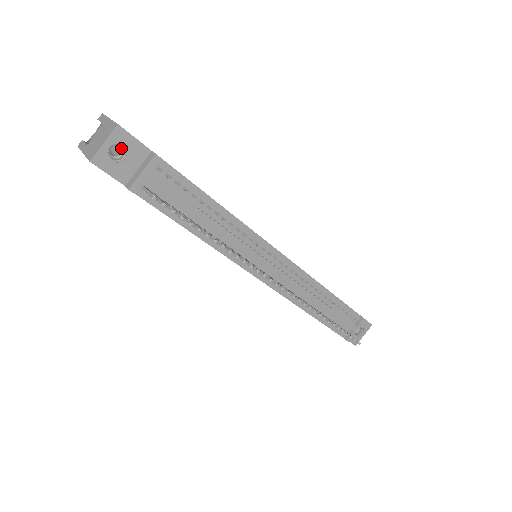
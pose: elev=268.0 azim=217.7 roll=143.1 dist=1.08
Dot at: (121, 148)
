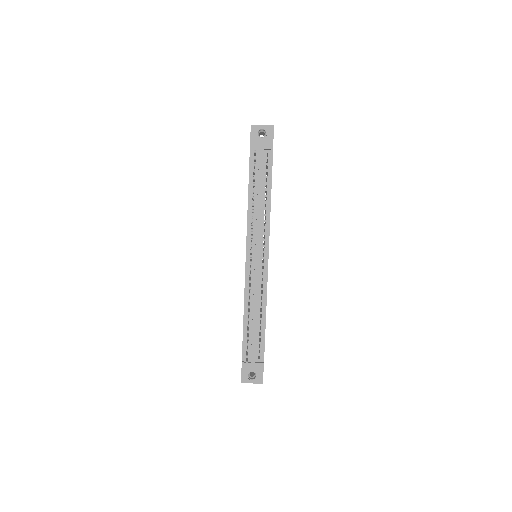
Dot at: (265, 136)
